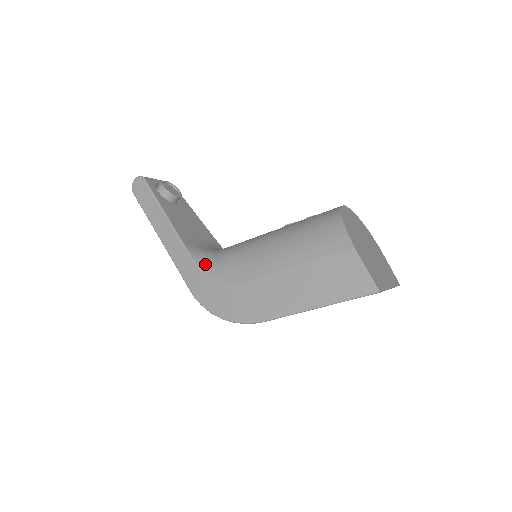
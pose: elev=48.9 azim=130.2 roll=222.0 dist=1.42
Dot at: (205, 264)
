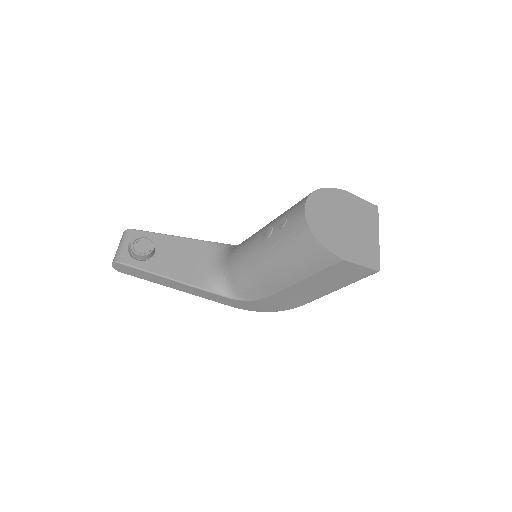
Dot at: (228, 291)
